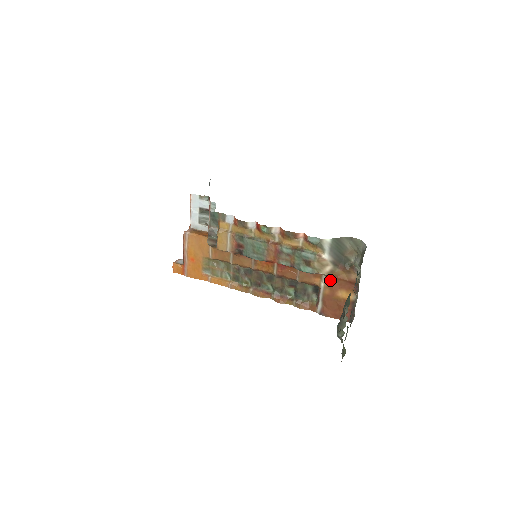
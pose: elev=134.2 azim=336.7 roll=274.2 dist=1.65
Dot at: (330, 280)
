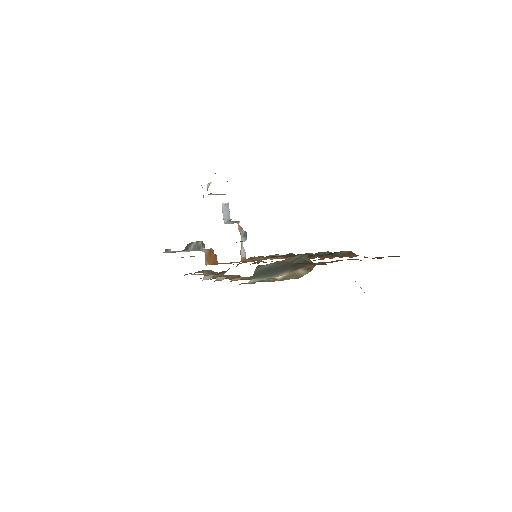
Dot at: occluded
